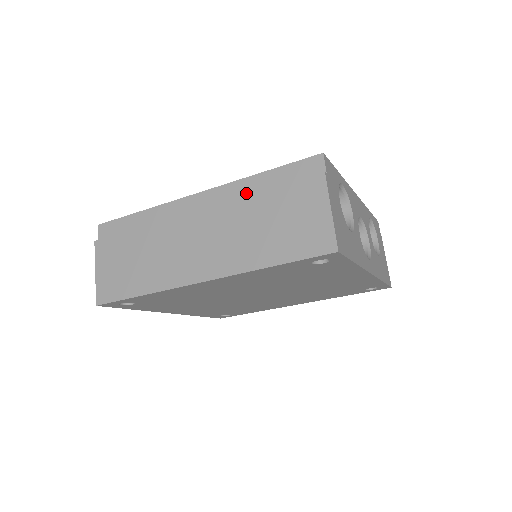
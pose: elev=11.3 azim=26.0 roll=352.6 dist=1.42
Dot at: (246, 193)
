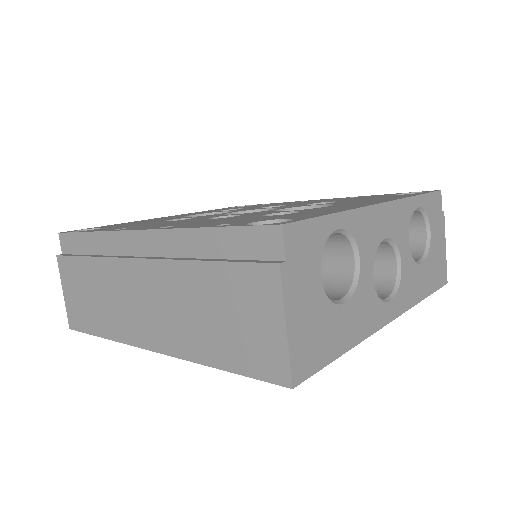
Dot at: (190, 251)
